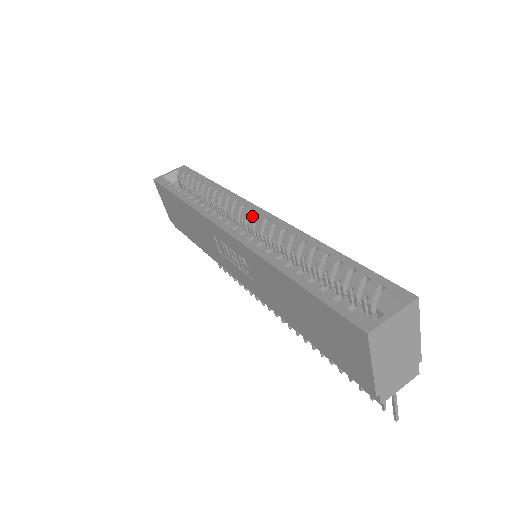
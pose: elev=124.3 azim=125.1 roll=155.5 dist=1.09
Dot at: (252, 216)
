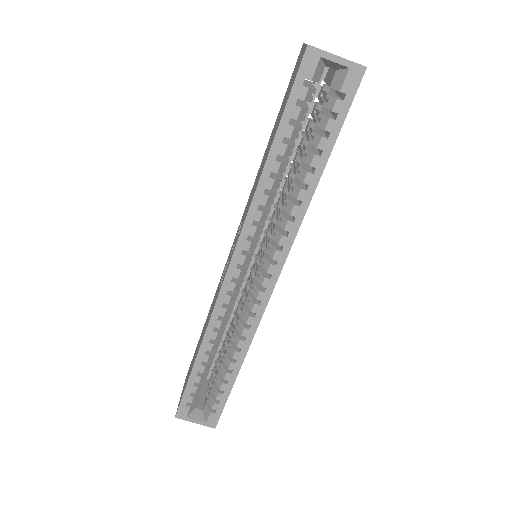
Dot at: (262, 282)
